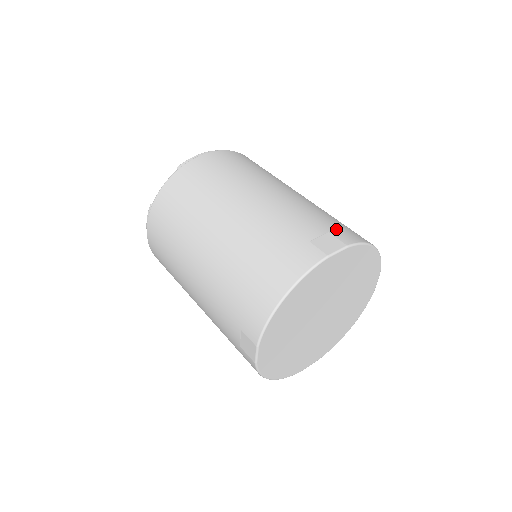
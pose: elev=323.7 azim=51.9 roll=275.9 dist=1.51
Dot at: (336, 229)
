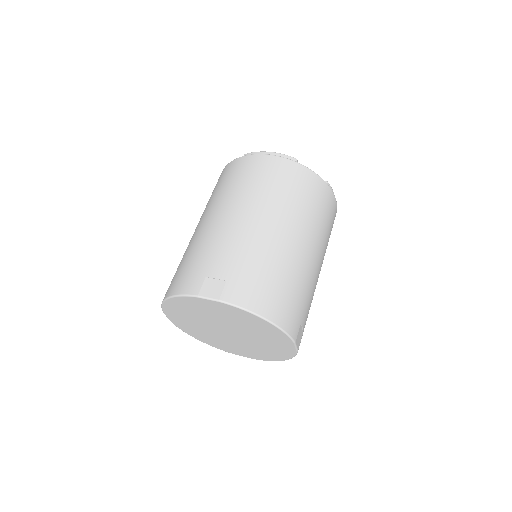
Dot at: (238, 283)
